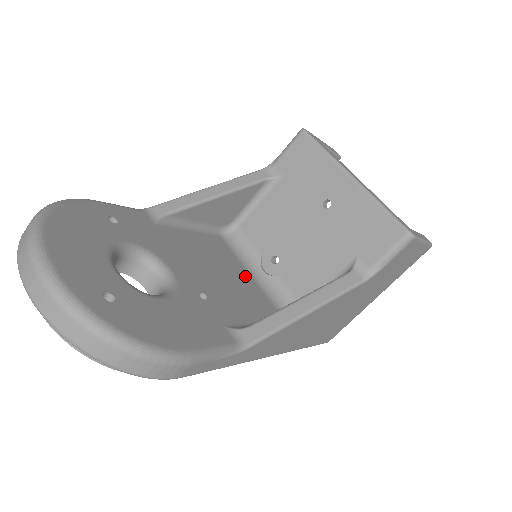
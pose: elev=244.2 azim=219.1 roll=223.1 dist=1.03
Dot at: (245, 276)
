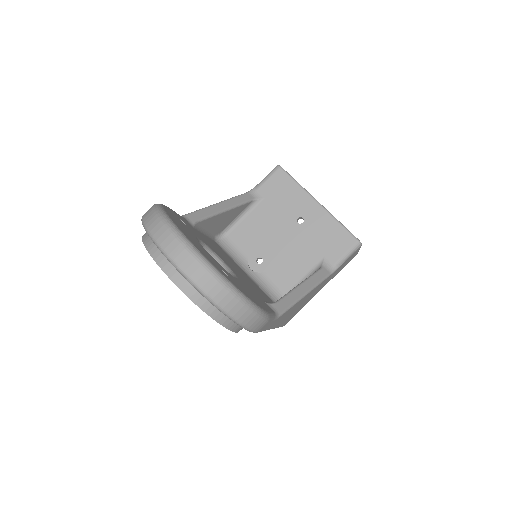
Dot at: (243, 272)
